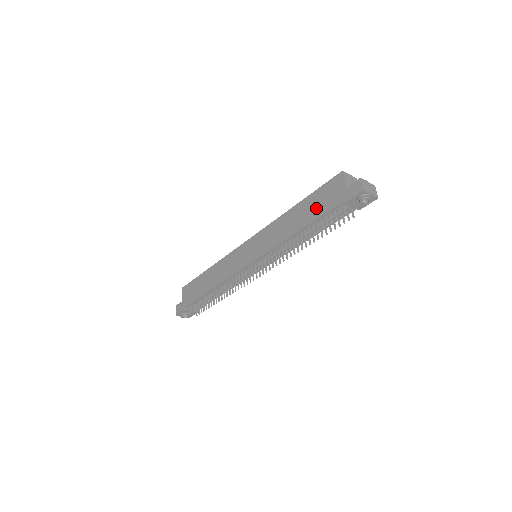
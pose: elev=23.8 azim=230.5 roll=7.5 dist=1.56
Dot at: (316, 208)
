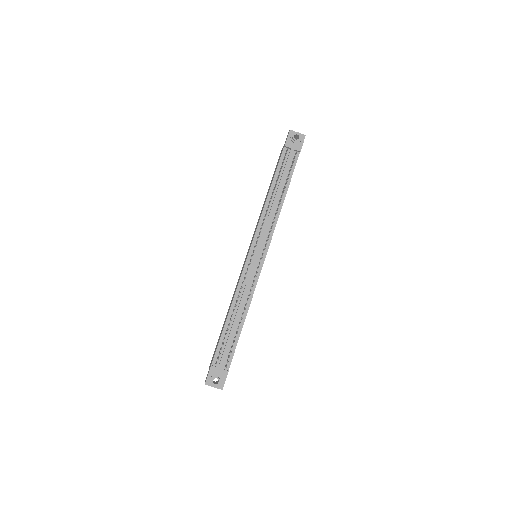
Dot at: (274, 173)
